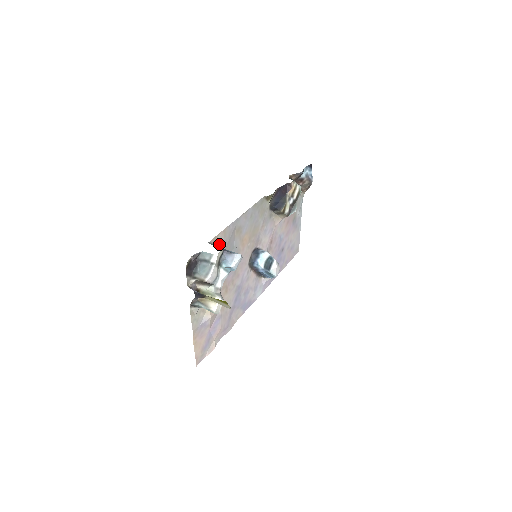
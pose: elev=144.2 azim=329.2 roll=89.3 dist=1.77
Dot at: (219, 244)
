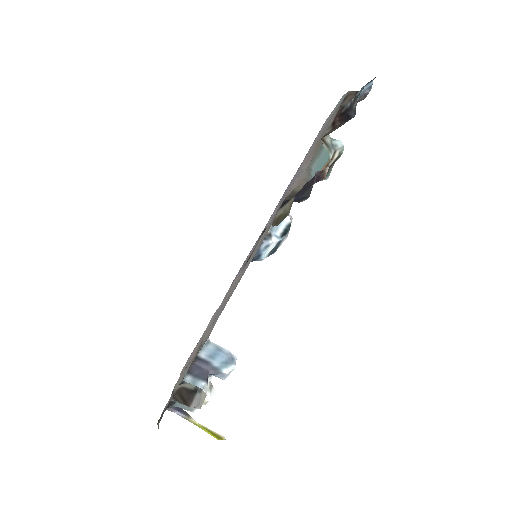
Dot at: (199, 350)
